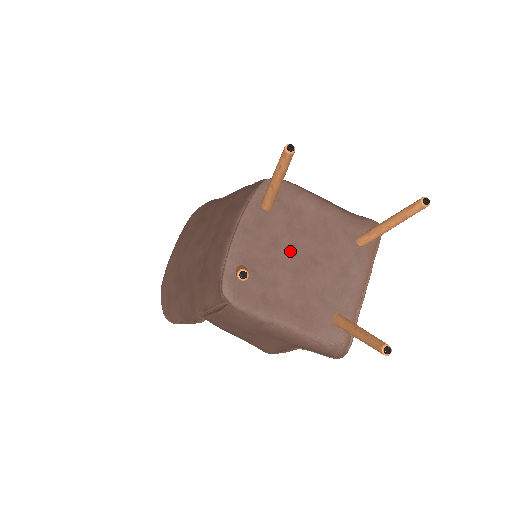
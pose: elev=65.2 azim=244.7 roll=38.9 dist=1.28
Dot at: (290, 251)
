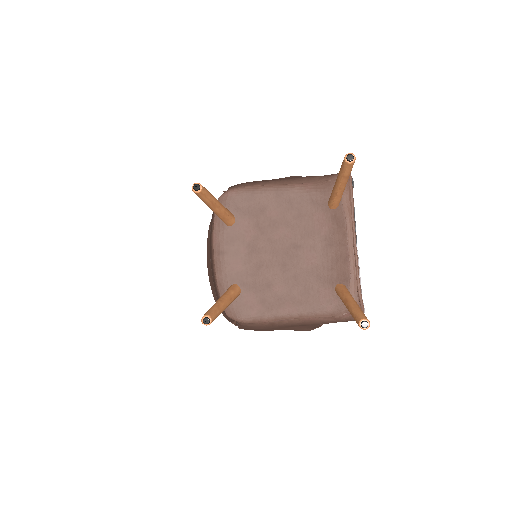
Dot at: (269, 249)
